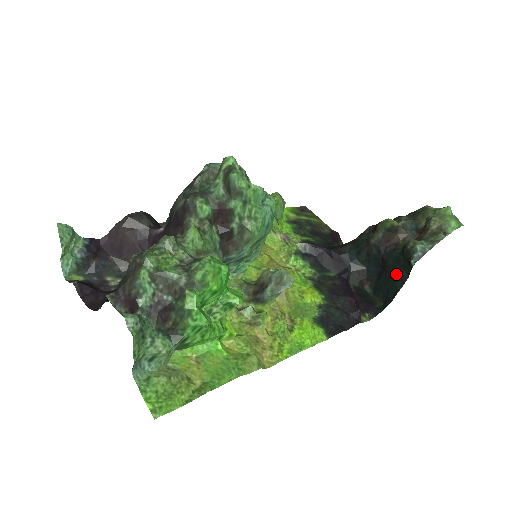
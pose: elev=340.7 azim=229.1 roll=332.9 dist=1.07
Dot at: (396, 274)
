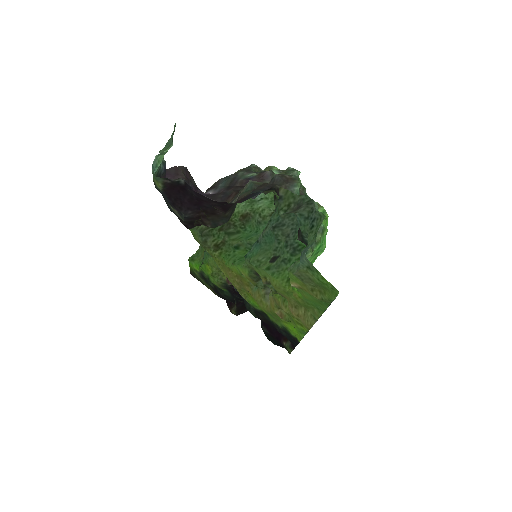
Dot at: occluded
